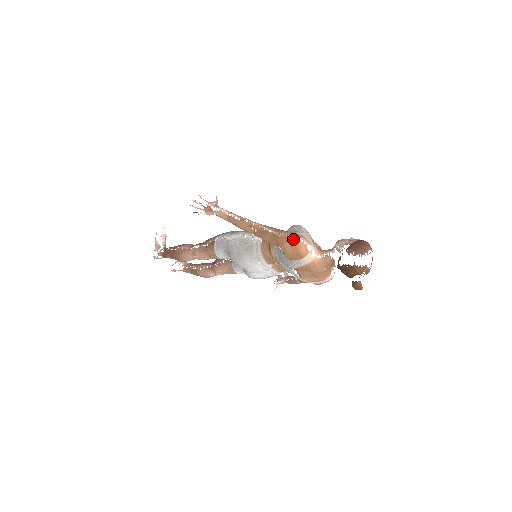
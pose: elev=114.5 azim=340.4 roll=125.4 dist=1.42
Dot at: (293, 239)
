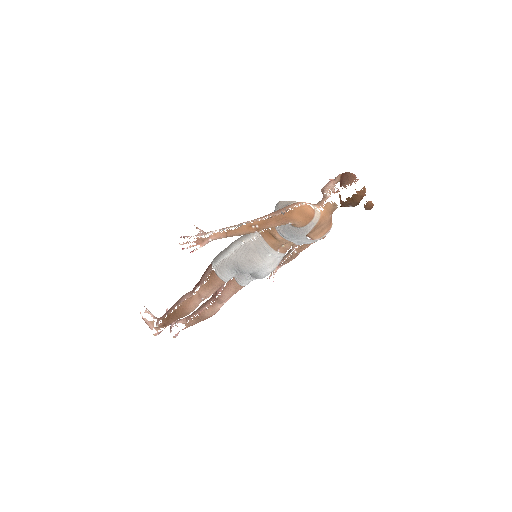
Dot at: (297, 208)
